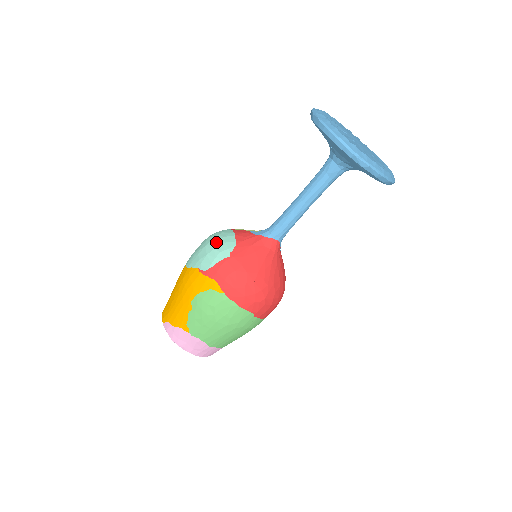
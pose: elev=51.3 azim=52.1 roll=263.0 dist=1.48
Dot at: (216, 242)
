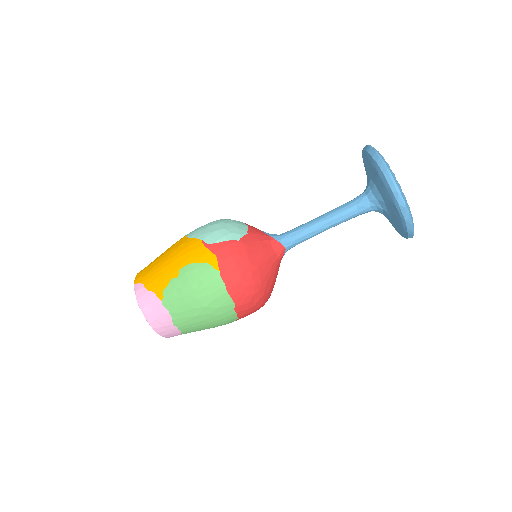
Dot at: (229, 224)
